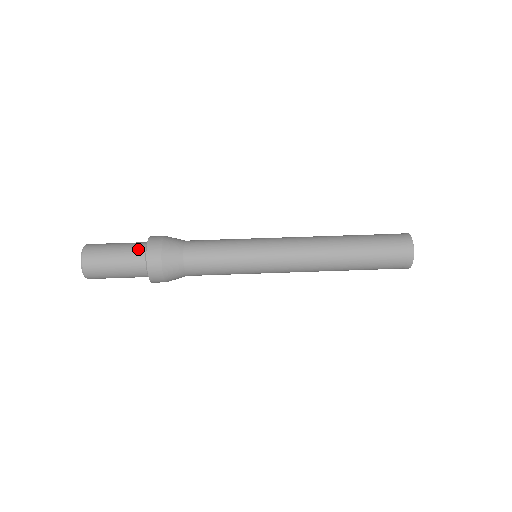
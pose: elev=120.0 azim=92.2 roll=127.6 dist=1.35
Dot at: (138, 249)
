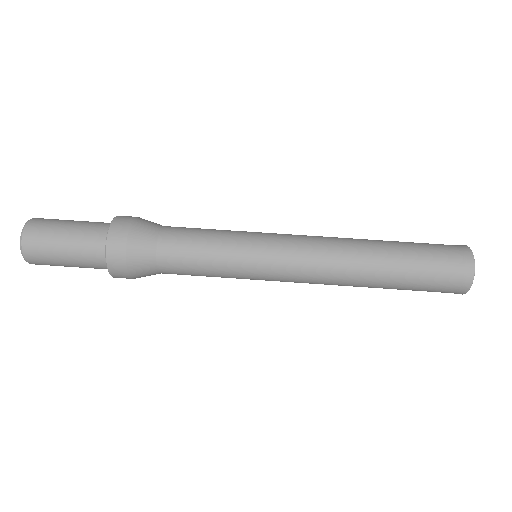
Dot at: (101, 225)
